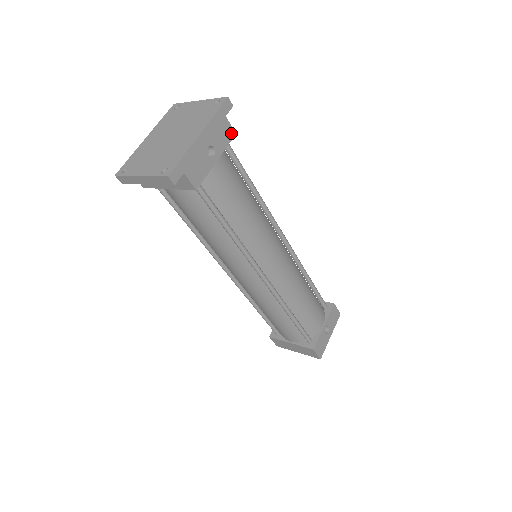
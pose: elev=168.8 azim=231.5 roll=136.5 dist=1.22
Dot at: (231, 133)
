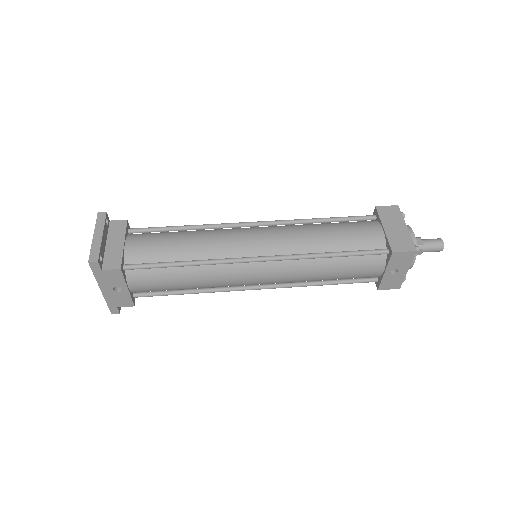
Dot at: (117, 272)
